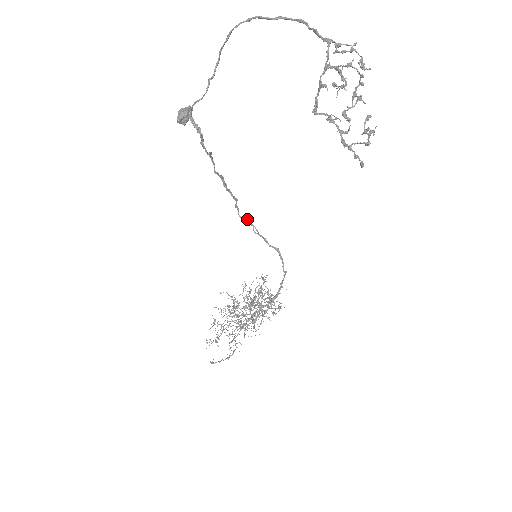
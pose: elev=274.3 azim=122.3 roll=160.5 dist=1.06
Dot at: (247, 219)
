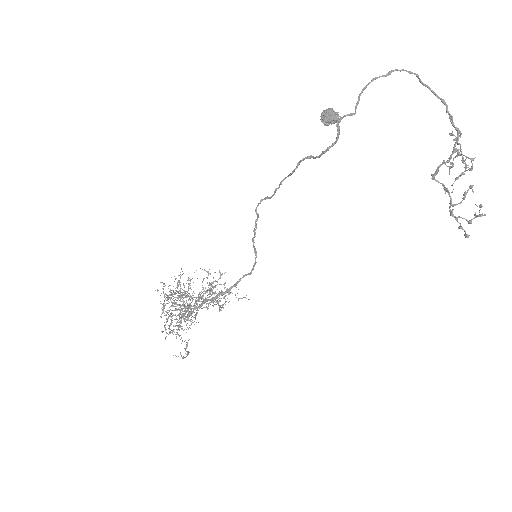
Dot at: (258, 217)
